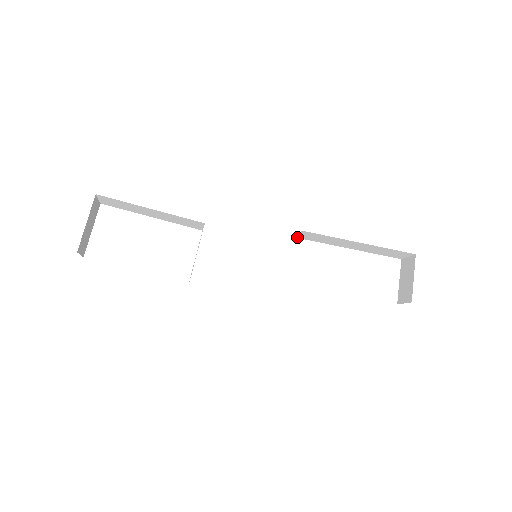
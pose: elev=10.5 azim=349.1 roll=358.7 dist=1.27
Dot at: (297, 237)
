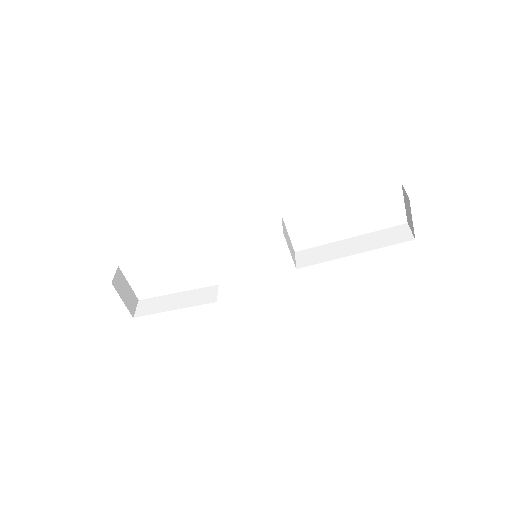
Dot at: occluded
